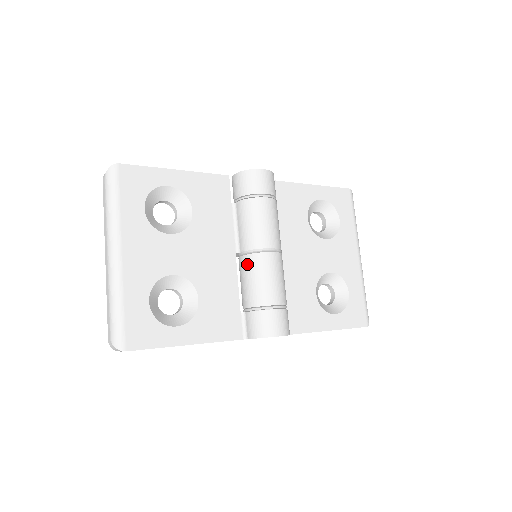
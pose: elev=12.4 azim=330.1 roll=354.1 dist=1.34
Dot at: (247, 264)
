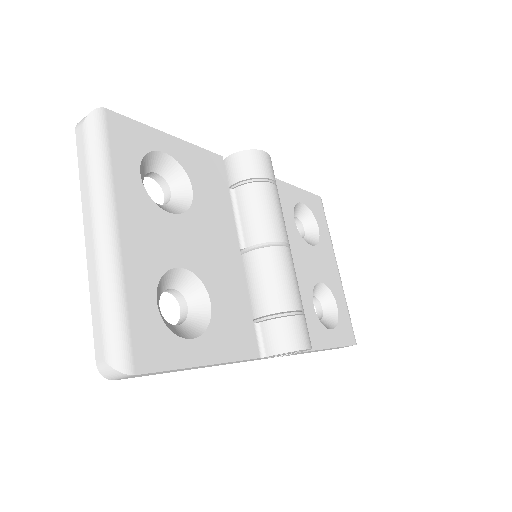
Dot at: (259, 261)
